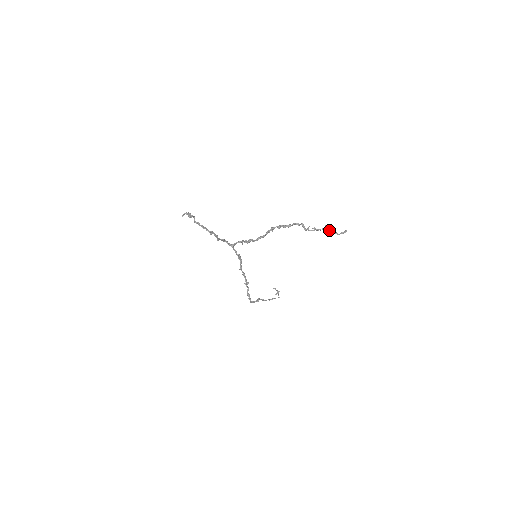
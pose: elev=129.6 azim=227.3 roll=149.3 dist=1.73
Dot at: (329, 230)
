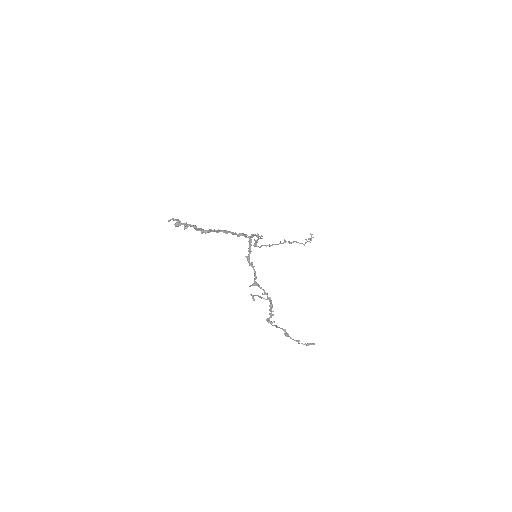
Dot at: (291, 338)
